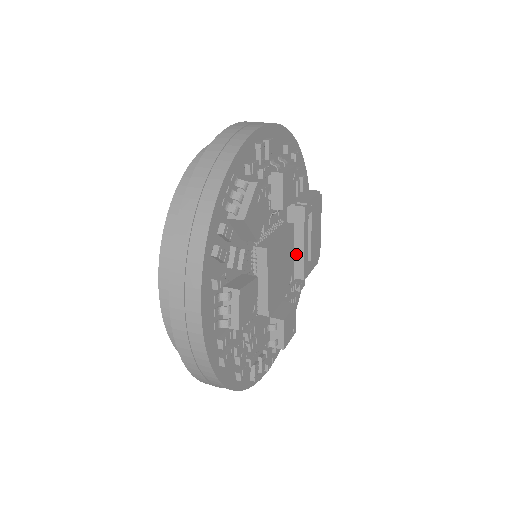
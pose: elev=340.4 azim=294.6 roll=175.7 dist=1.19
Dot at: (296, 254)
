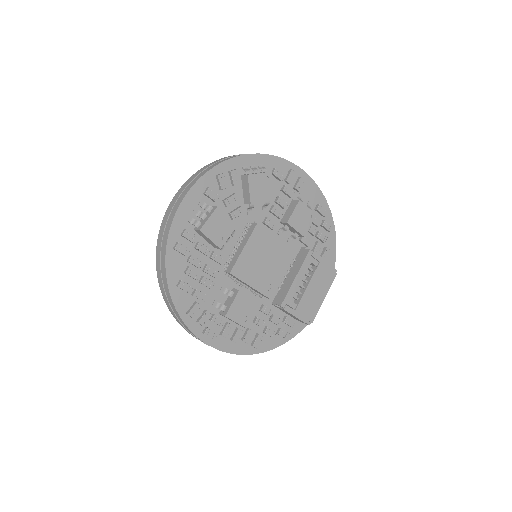
Dot at: (287, 284)
